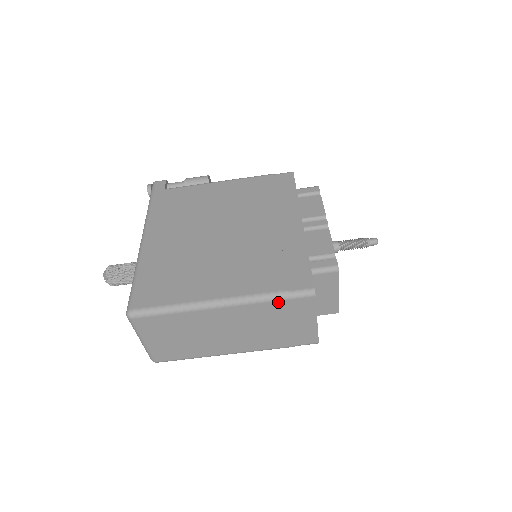
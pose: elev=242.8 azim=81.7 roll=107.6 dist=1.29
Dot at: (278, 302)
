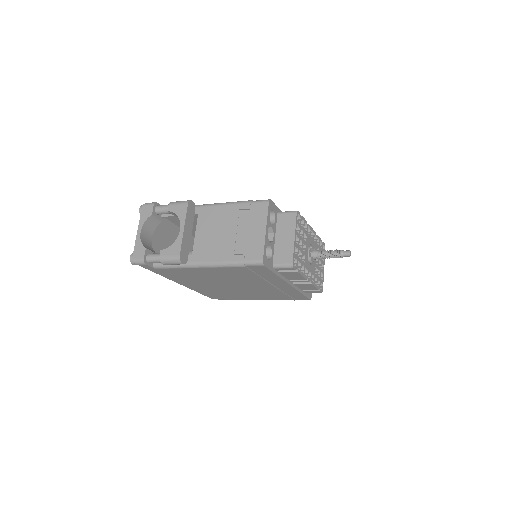
Dot at: occluded
